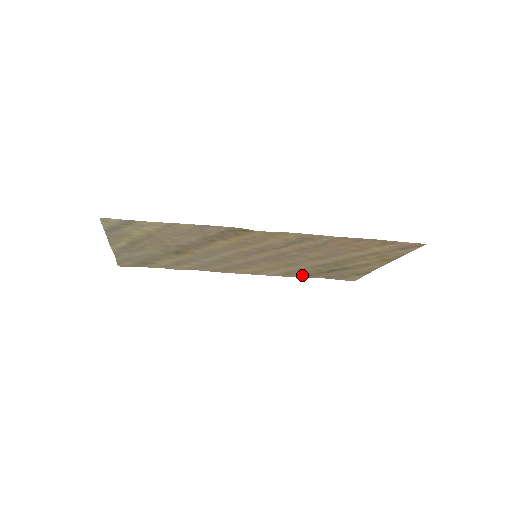
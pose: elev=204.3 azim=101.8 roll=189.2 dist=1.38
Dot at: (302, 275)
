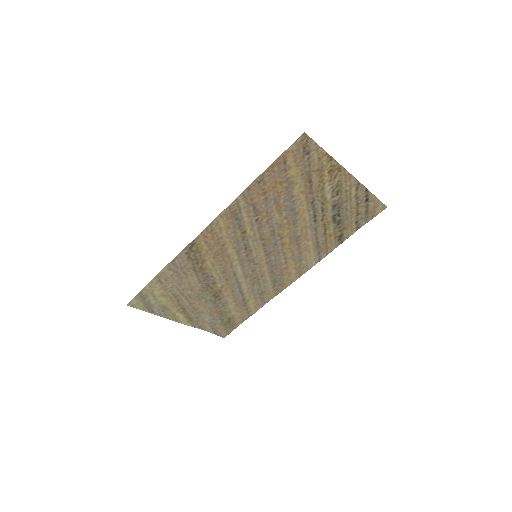
Dot at: (337, 241)
